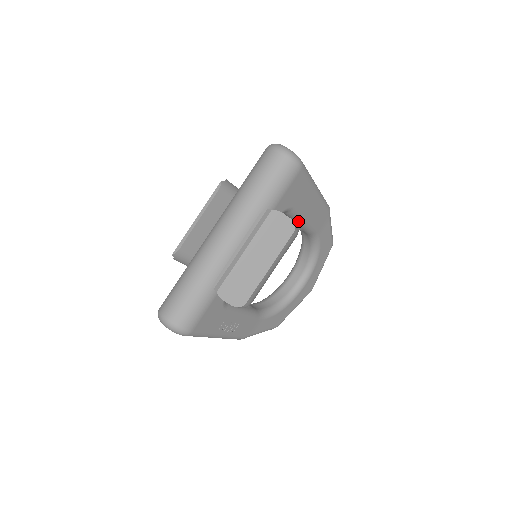
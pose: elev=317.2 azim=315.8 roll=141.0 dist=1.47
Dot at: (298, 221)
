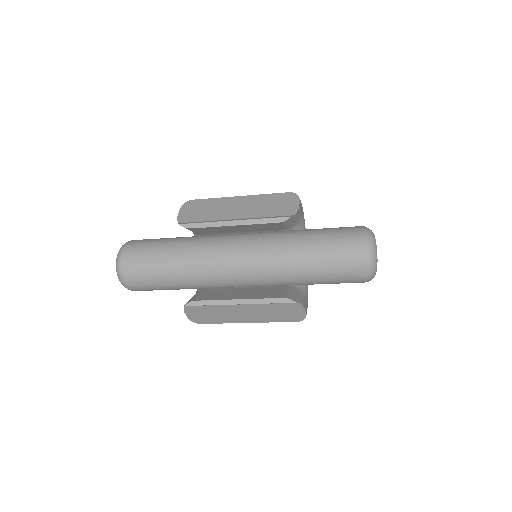
Dot at: occluded
